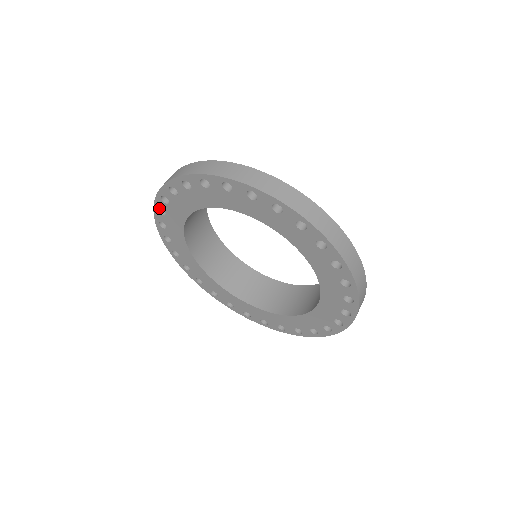
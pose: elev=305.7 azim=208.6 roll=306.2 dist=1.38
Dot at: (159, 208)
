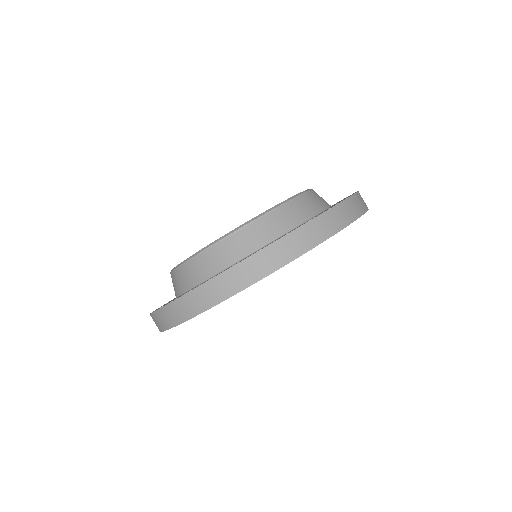
Dot at: (216, 300)
